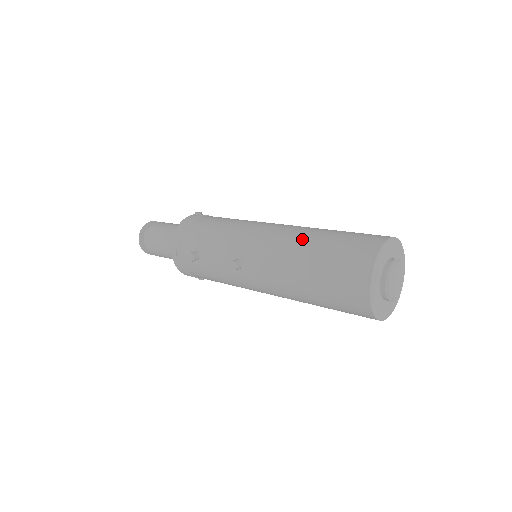
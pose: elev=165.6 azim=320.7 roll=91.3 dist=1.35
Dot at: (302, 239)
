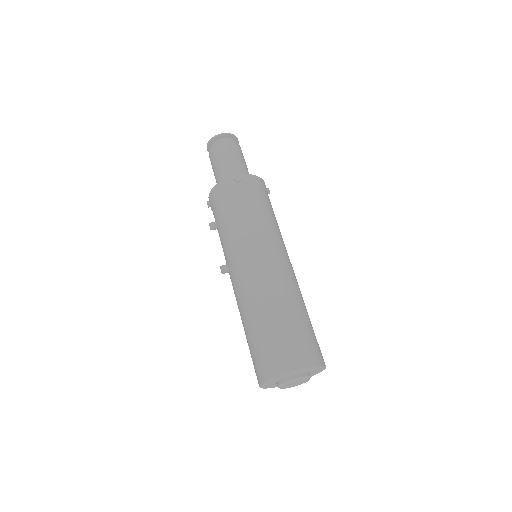
Dot at: (255, 307)
